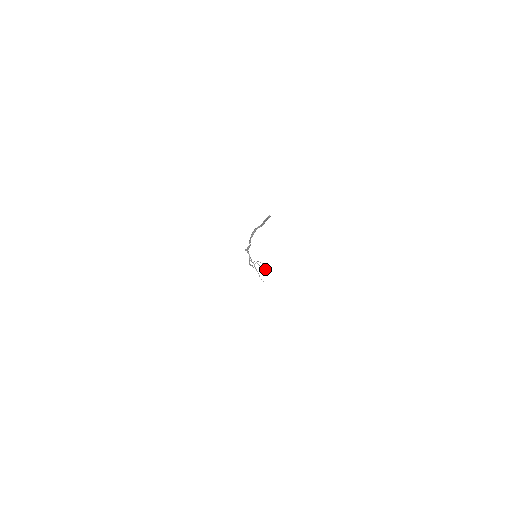
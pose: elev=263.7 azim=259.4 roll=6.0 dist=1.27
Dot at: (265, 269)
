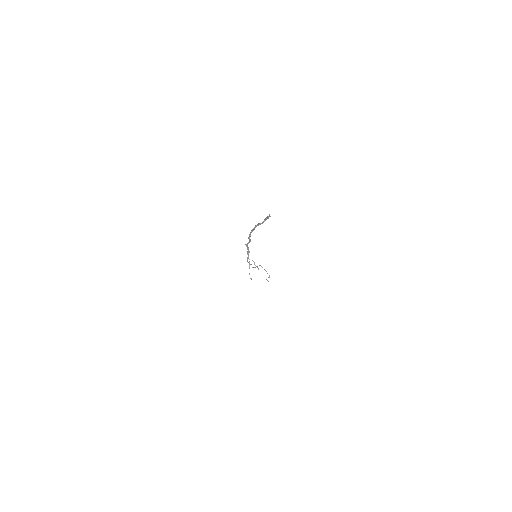
Dot at: (268, 277)
